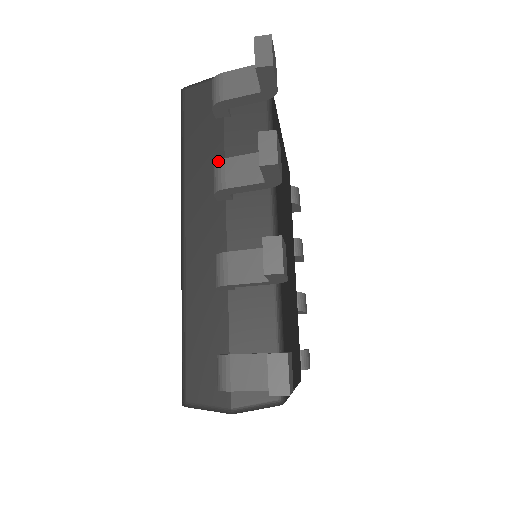
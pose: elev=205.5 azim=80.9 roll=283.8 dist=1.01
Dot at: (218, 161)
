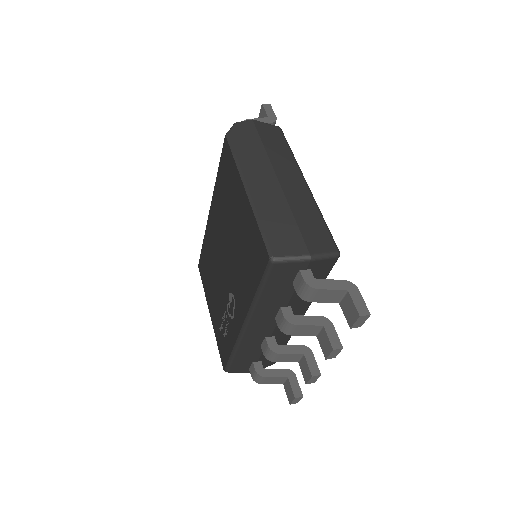
Dot at: (292, 324)
